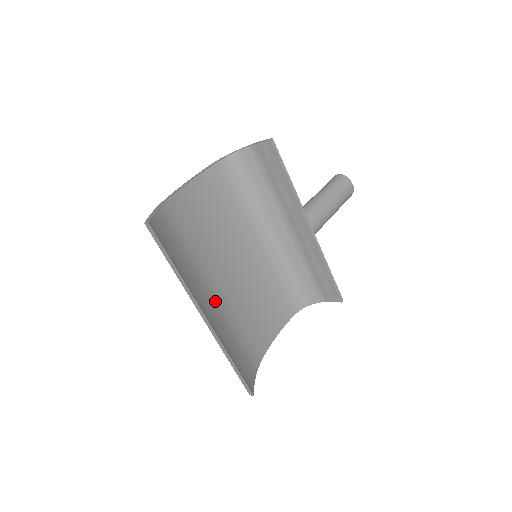
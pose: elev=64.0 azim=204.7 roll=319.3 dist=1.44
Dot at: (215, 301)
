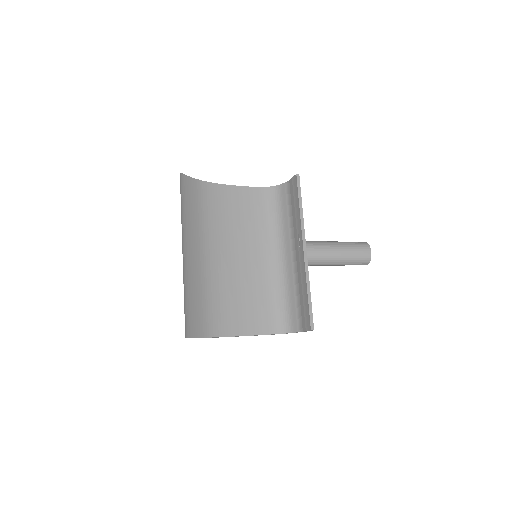
Dot at: (203, 259)
